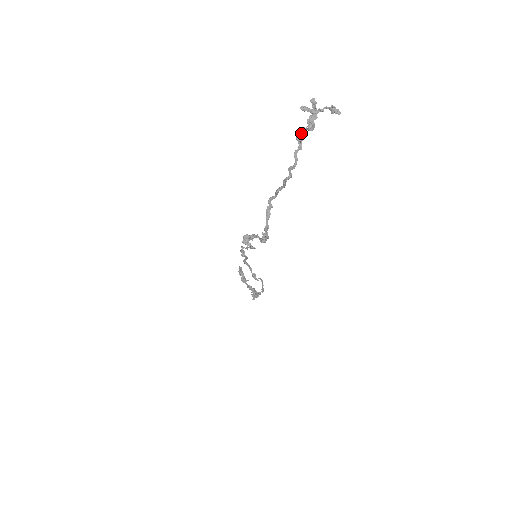
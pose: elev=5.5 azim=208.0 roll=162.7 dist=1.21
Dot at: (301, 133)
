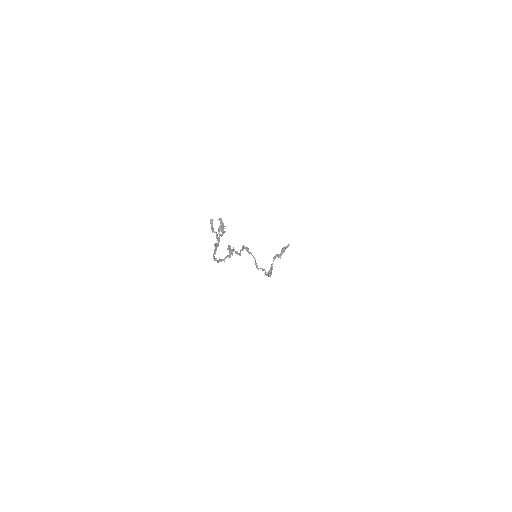
Dot at: occluded
